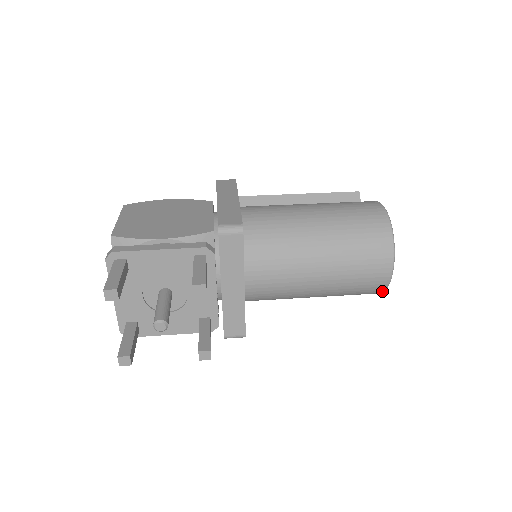
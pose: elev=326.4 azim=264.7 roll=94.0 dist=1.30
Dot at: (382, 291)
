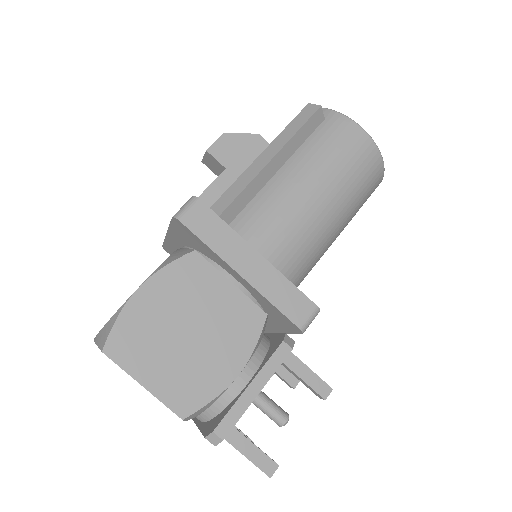
Dot at: occluded
